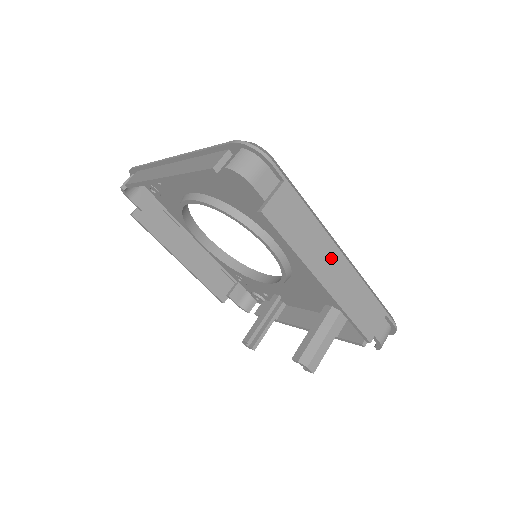
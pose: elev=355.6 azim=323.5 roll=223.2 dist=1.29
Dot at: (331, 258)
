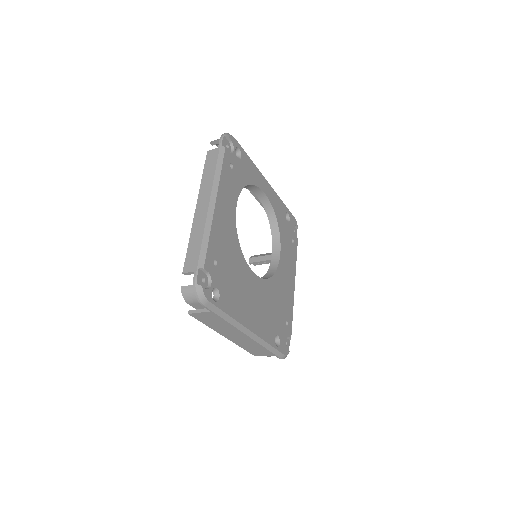
Dot at: (237, 334)
